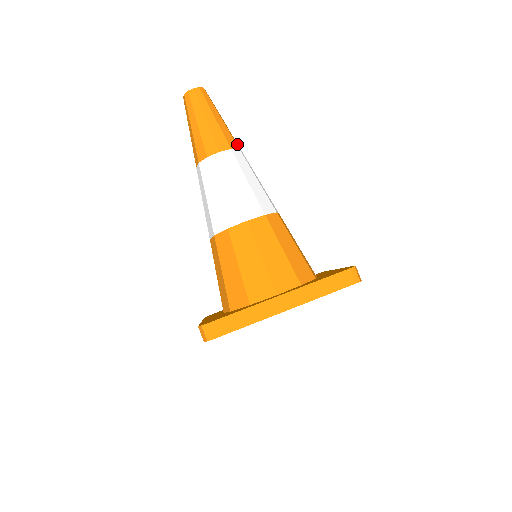
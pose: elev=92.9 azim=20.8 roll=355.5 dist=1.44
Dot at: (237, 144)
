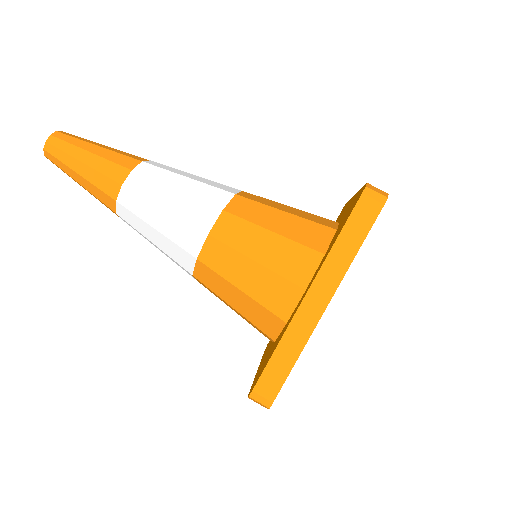
Dot at: (138, 158)
